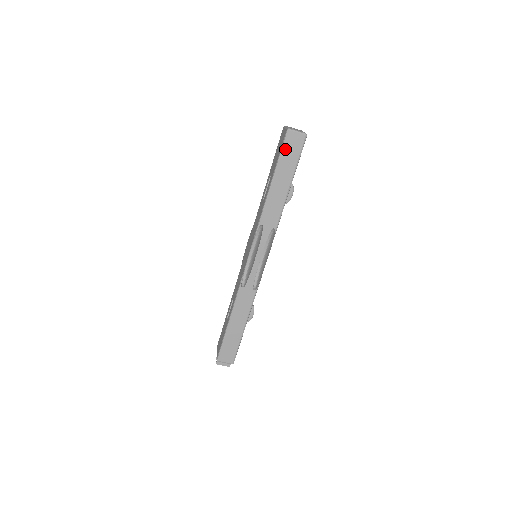
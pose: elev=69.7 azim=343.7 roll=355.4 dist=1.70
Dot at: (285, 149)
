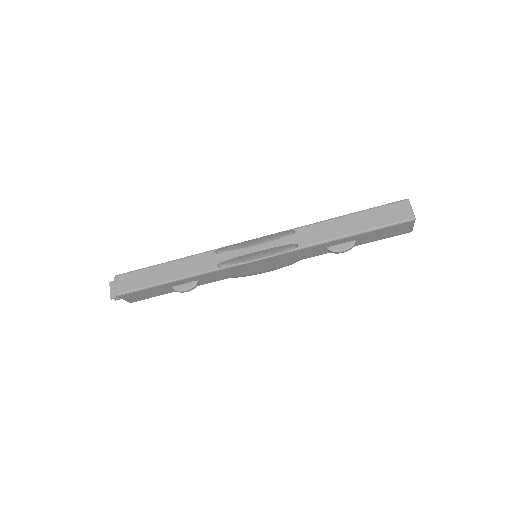
Dot at: (387, 207)
